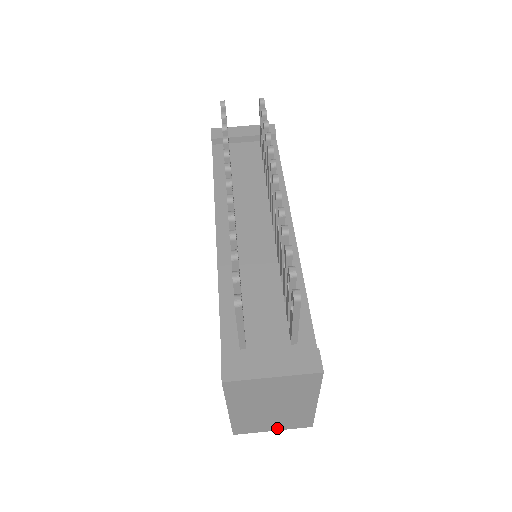
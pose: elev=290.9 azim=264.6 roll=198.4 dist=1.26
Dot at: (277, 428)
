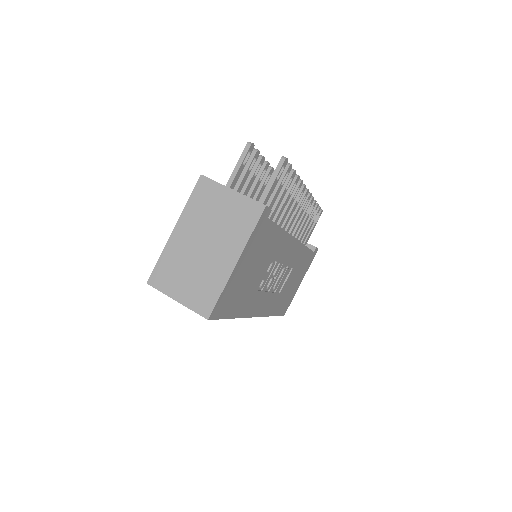
Dot at: (182, 298)
